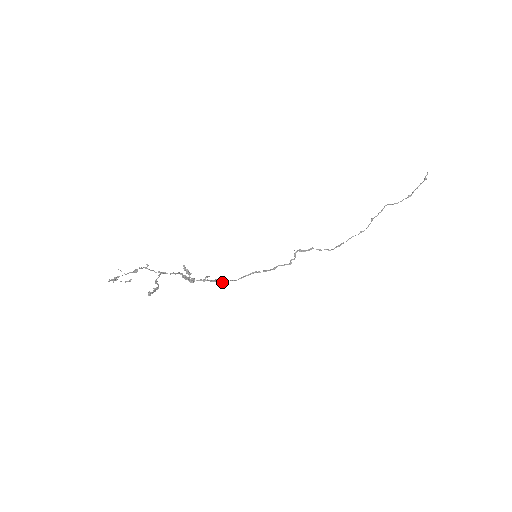
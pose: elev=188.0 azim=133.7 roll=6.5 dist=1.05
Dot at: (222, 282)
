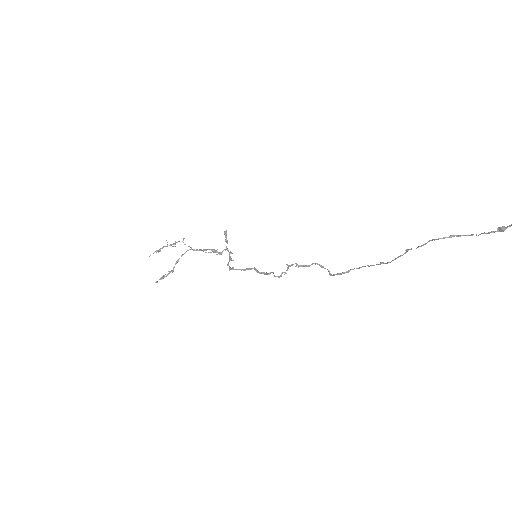
Dot at: (229, 269)
